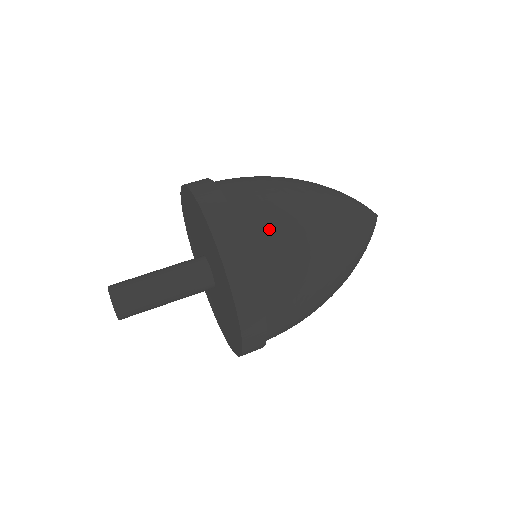
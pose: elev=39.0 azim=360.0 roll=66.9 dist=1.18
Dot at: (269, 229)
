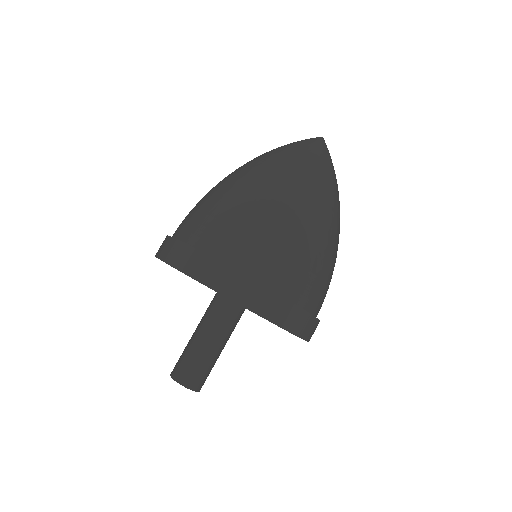
Dot at: (258, 249)
